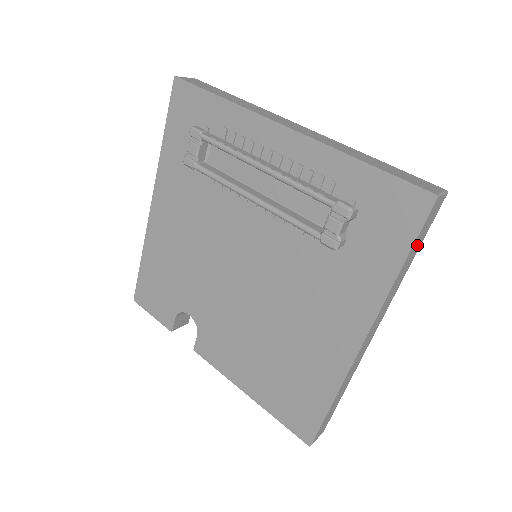
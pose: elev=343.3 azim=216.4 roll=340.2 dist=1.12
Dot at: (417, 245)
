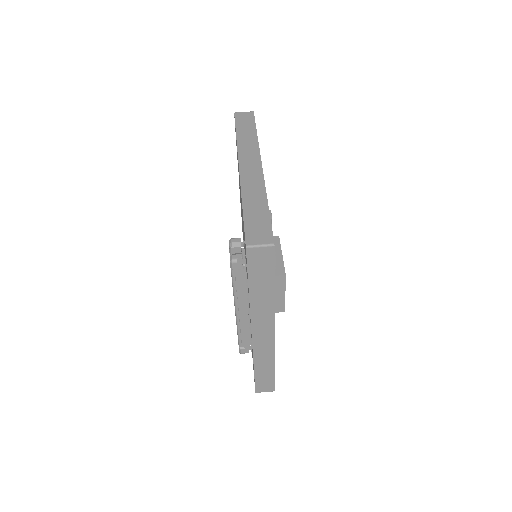
Dot at: occluded
